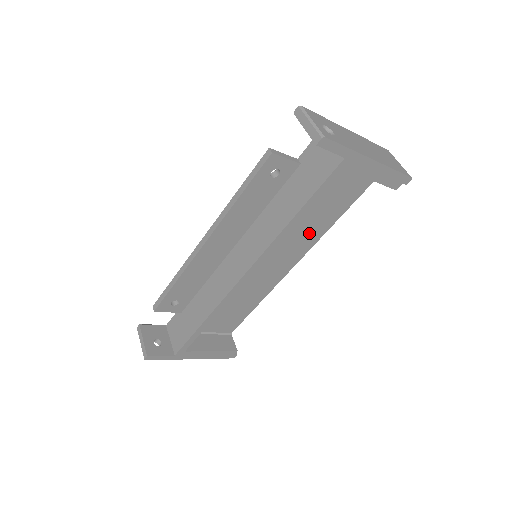
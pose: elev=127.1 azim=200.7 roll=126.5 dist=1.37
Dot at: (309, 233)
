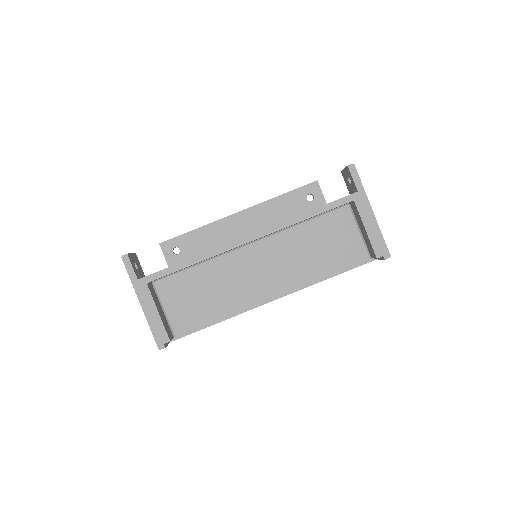
Dot at: (300, 270)
